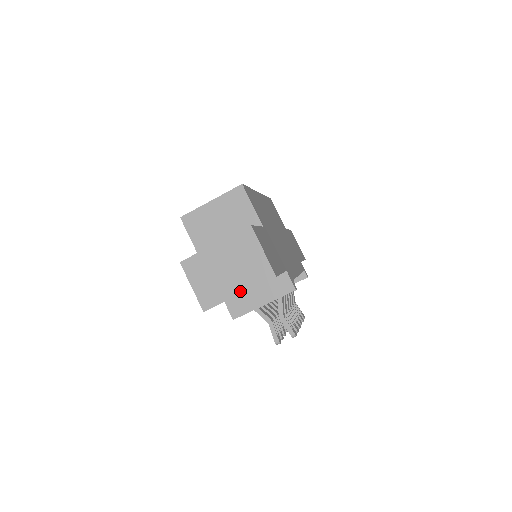
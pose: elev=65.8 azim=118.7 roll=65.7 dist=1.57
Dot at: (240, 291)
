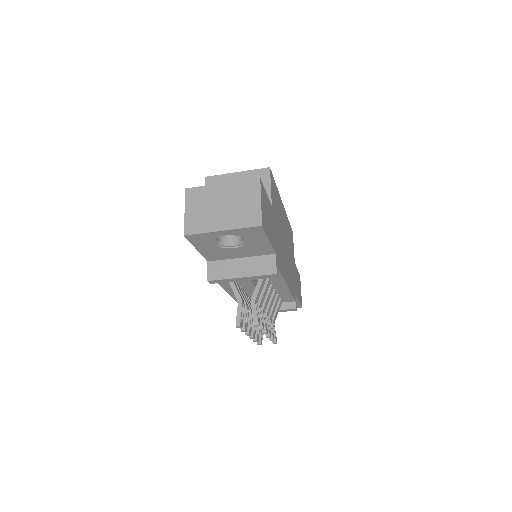
Dot at: (224, 228)
